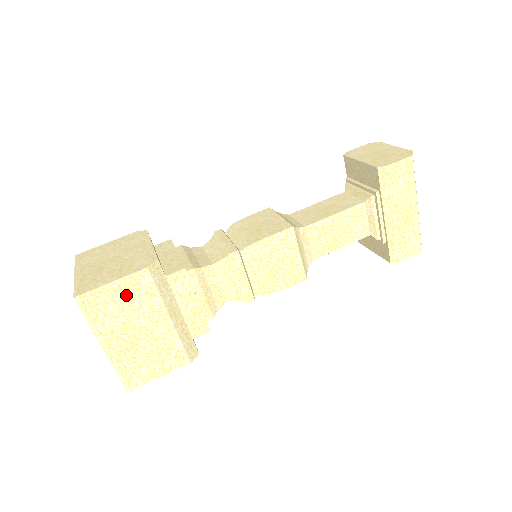
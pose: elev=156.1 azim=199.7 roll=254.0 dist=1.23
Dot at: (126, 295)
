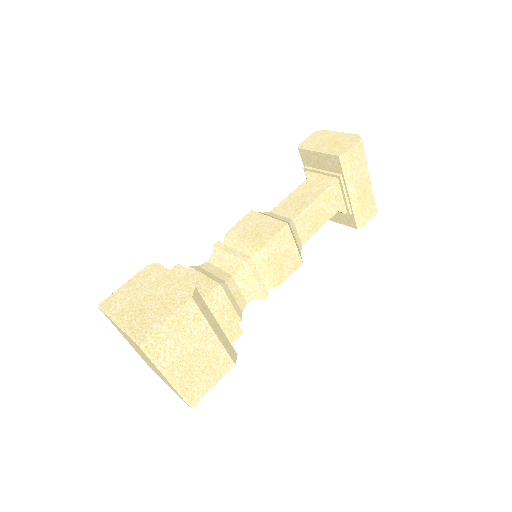
Dot at: (179, 327)
